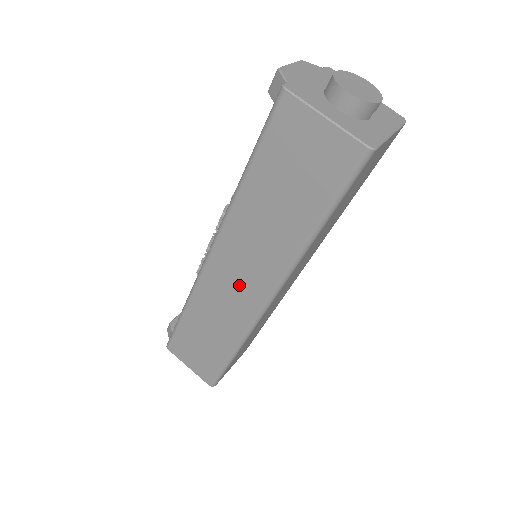
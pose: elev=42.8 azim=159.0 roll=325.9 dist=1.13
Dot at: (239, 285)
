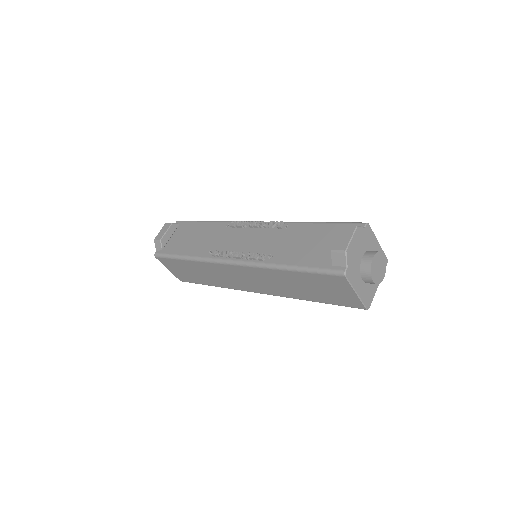
Dot at: (244, 281)
